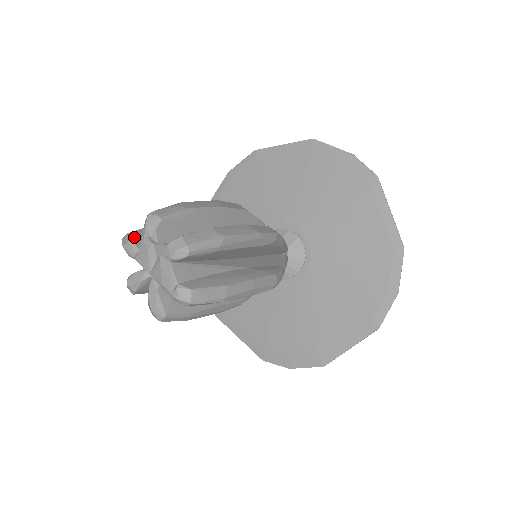
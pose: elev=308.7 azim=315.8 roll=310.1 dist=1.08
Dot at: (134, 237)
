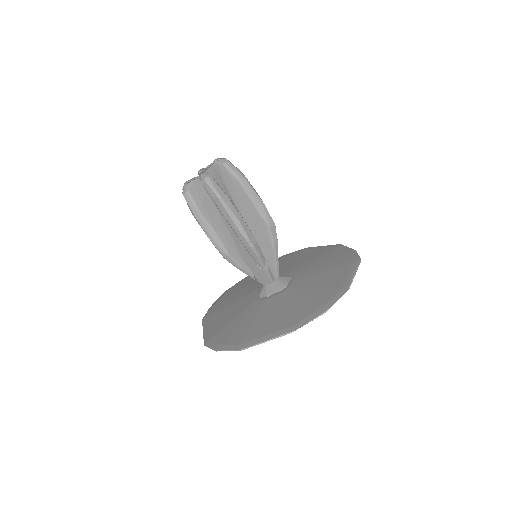
Dot at: occluded
